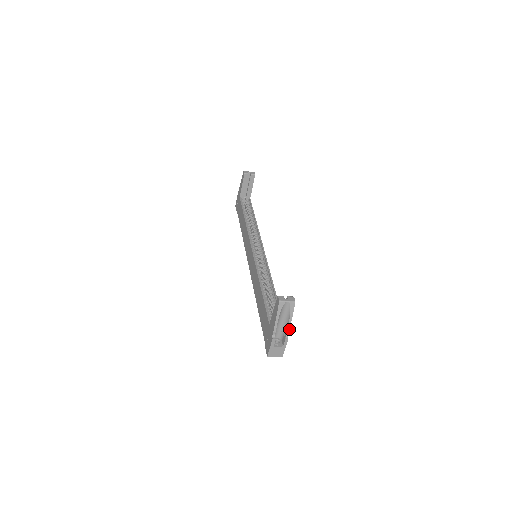
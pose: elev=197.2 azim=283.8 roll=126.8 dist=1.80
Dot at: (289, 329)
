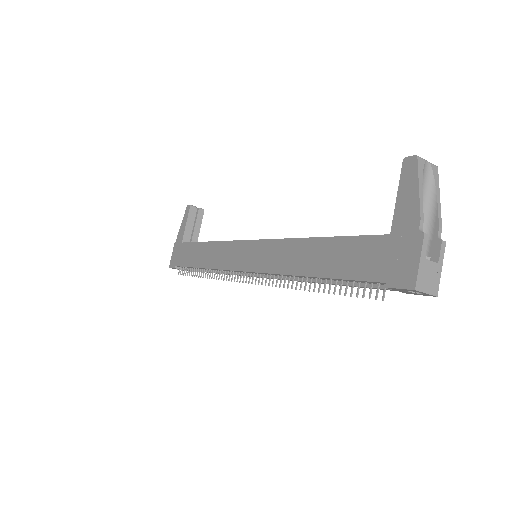
Dot at: (440, 222)
